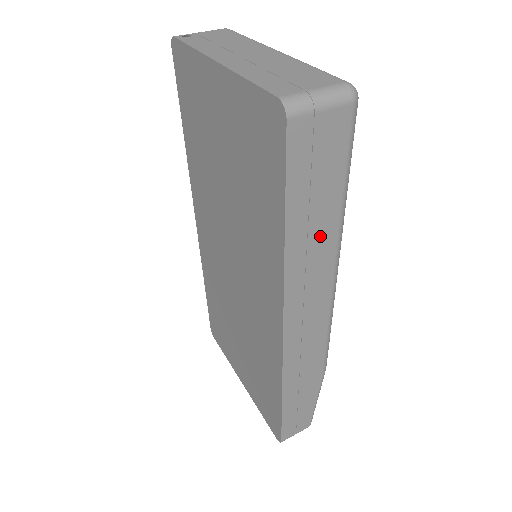
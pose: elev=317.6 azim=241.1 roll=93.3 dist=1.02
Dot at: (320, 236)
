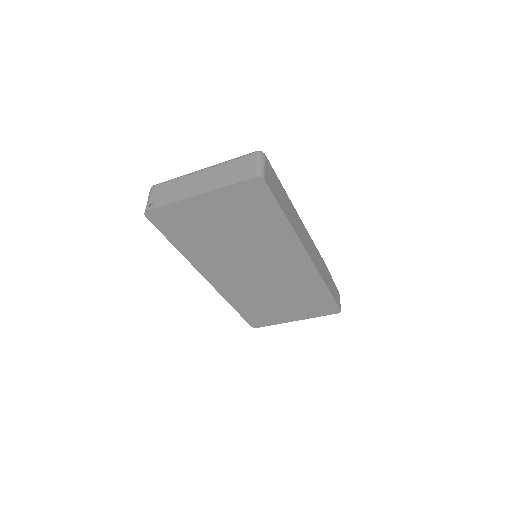
Dot at: (290, 209)
